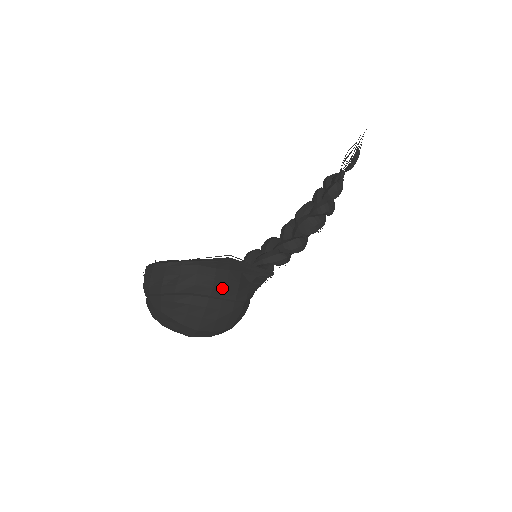
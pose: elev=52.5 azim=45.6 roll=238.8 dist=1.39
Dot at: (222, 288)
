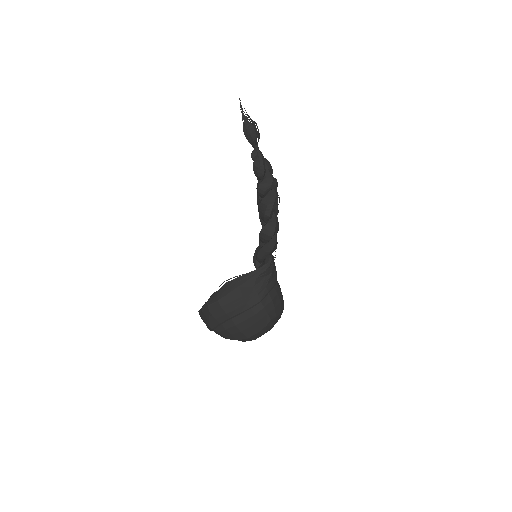
Dot at: (231, 309)
